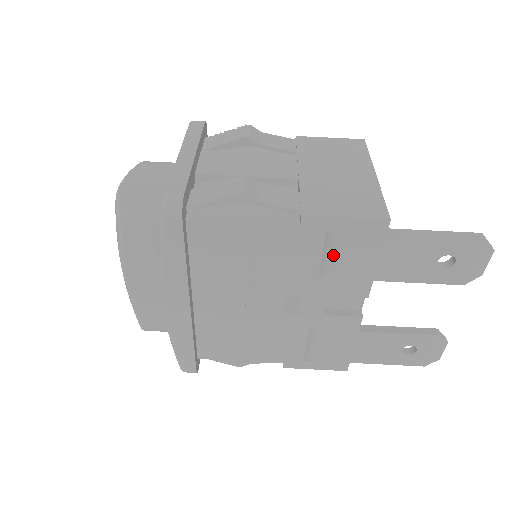
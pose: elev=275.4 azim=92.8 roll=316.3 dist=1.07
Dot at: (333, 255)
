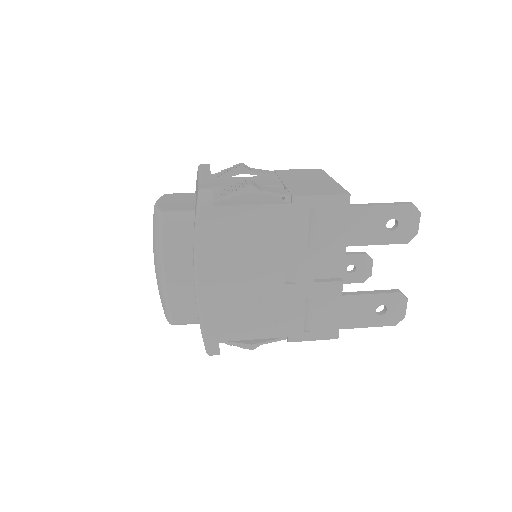
Dot at: (316, 227)
